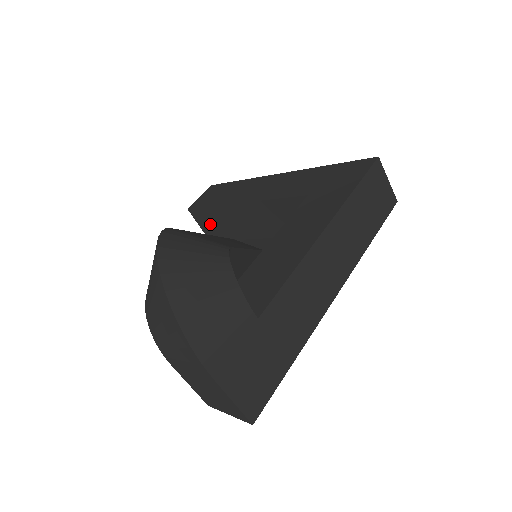
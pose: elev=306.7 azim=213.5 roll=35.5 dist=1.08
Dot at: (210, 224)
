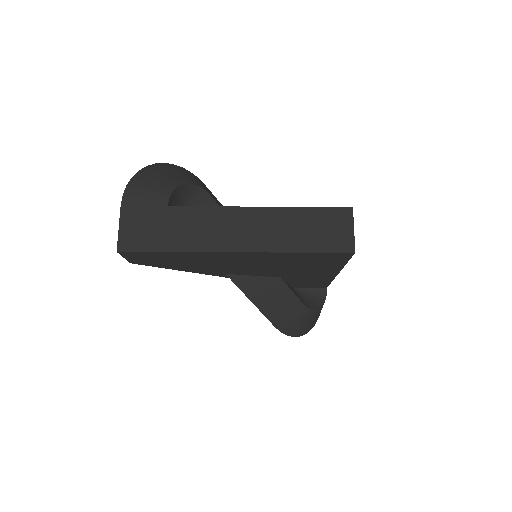
Dot at: occluded
